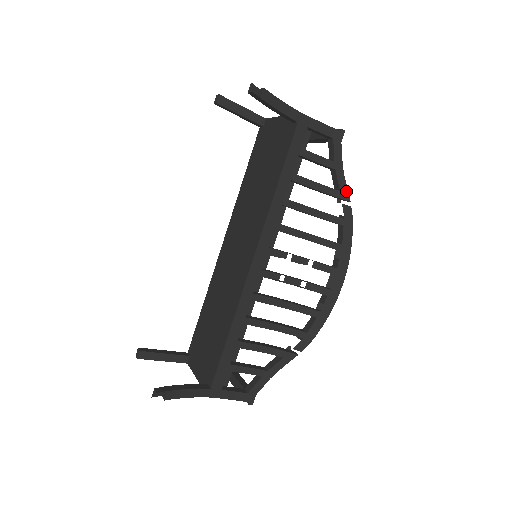
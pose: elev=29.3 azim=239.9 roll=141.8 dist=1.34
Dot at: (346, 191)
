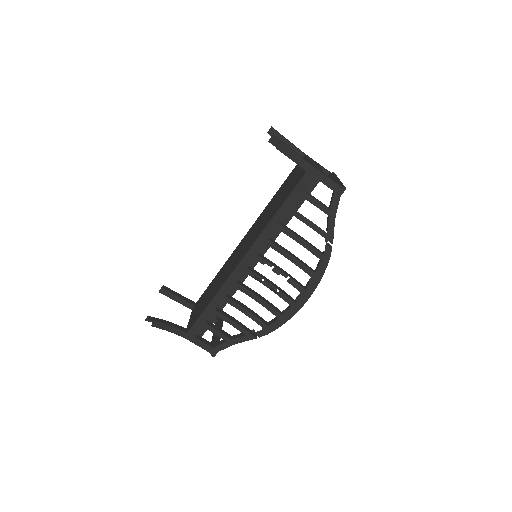
Dot at: (332, 235)
